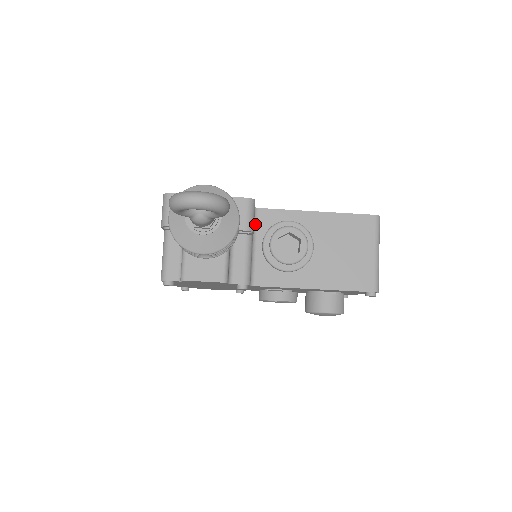
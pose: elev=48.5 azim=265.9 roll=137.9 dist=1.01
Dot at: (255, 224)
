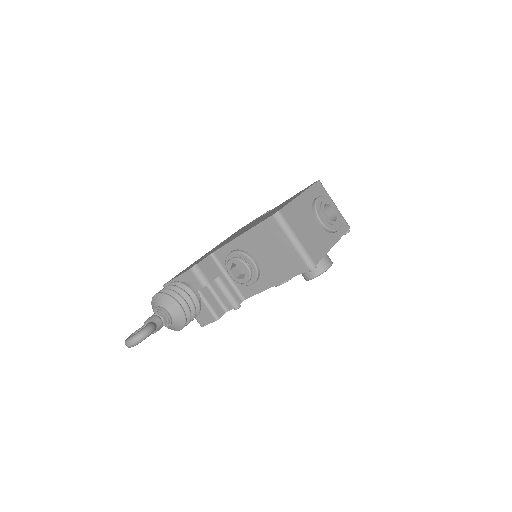
Dot at: (219, 263)
